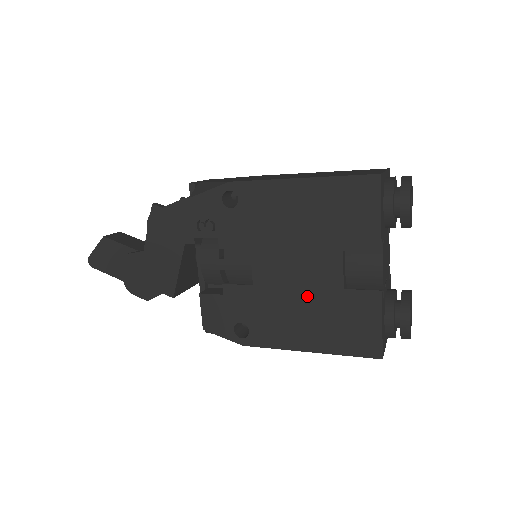
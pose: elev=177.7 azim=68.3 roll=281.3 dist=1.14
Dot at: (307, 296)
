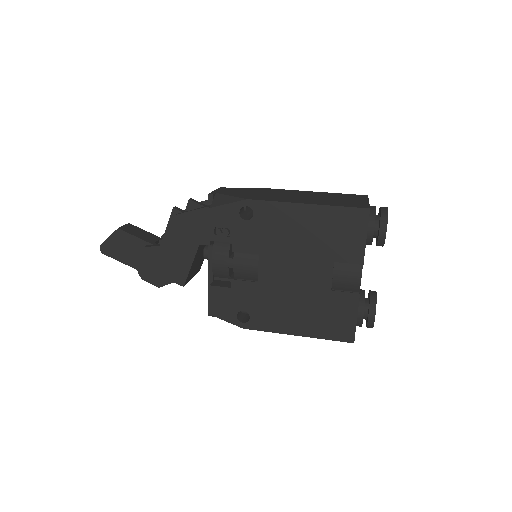
Dot at: (301, 294)
